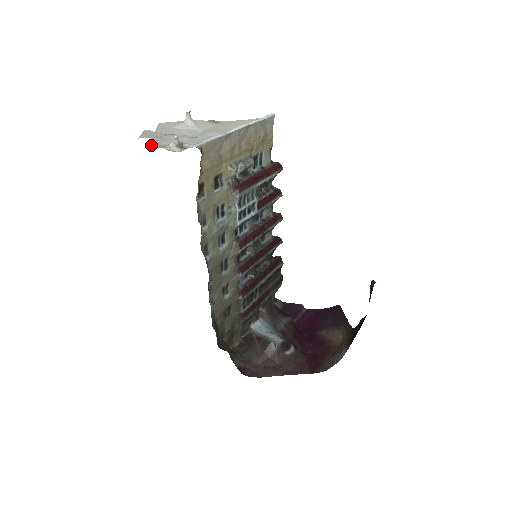
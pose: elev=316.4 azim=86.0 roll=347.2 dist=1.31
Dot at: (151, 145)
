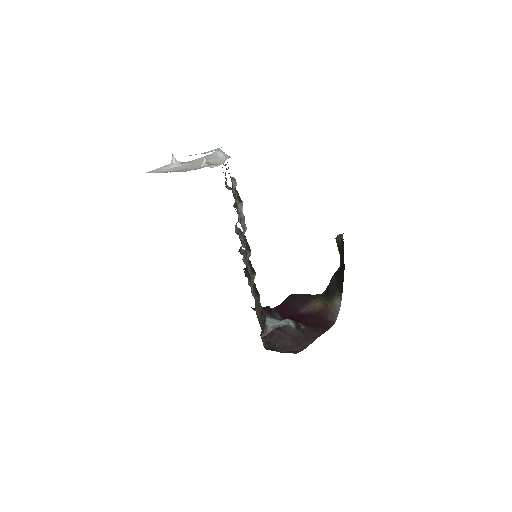
Dot at: occluded
